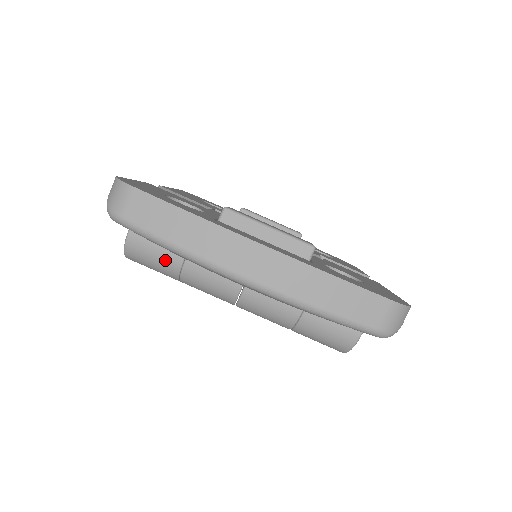
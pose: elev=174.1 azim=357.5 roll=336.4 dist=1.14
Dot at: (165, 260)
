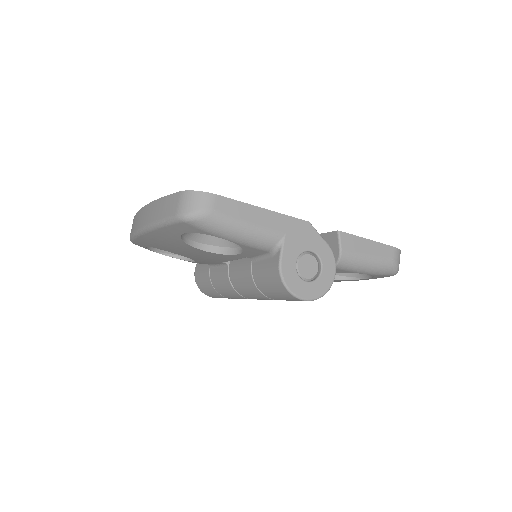
Dot at: (206, 280)
